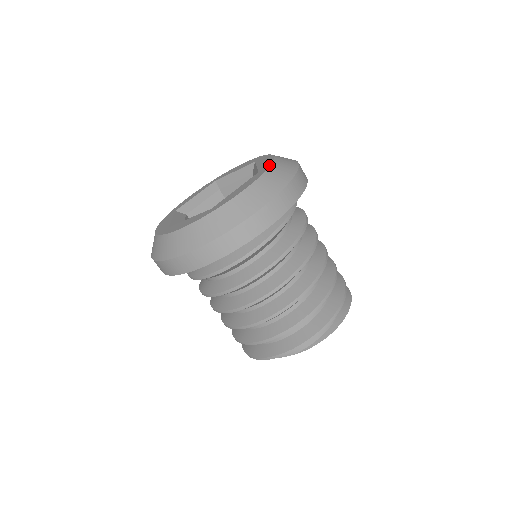
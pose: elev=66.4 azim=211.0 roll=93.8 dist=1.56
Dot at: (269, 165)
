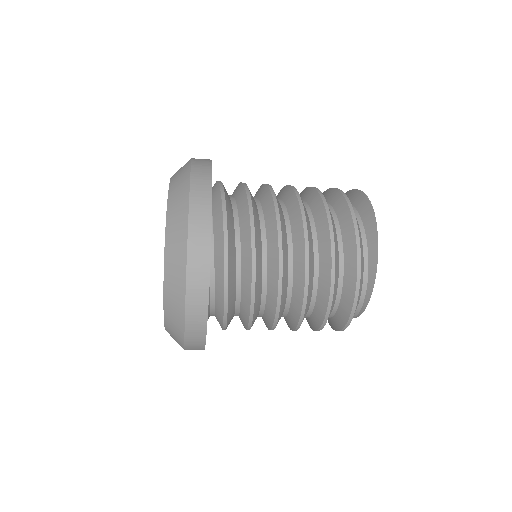
Dot at: occluded
